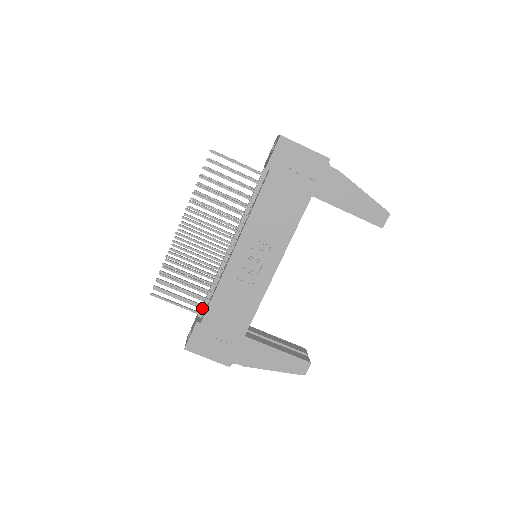
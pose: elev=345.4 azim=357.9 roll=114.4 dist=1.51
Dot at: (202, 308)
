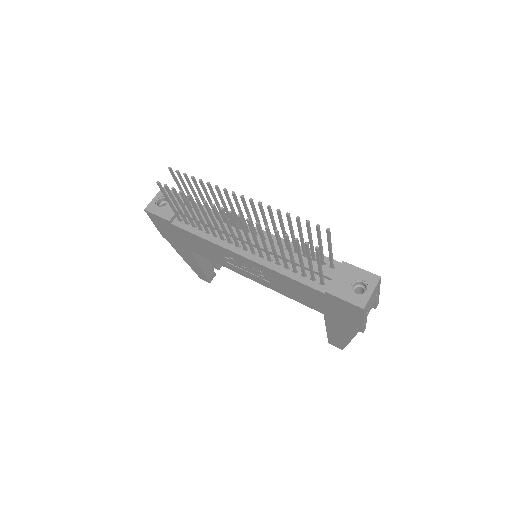
Dot at: occluded
